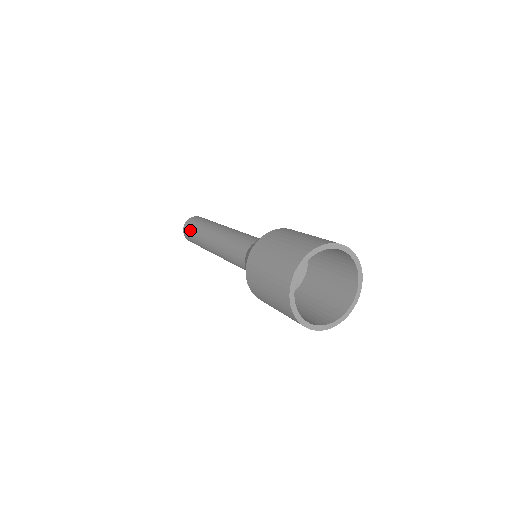
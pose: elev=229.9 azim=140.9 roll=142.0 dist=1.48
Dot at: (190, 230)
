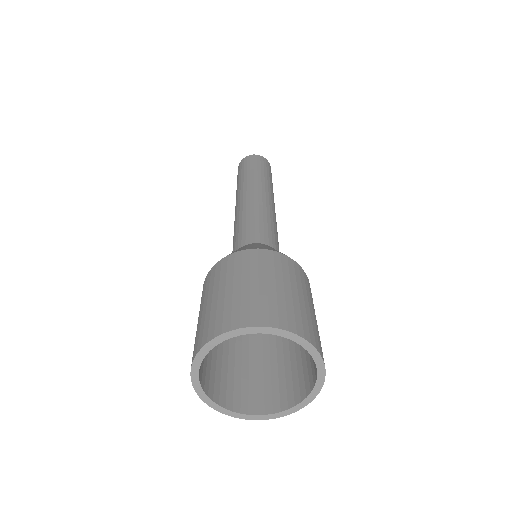
Dot at: occluded
